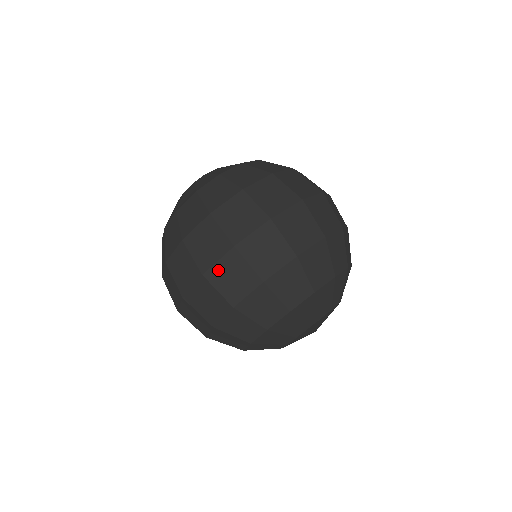
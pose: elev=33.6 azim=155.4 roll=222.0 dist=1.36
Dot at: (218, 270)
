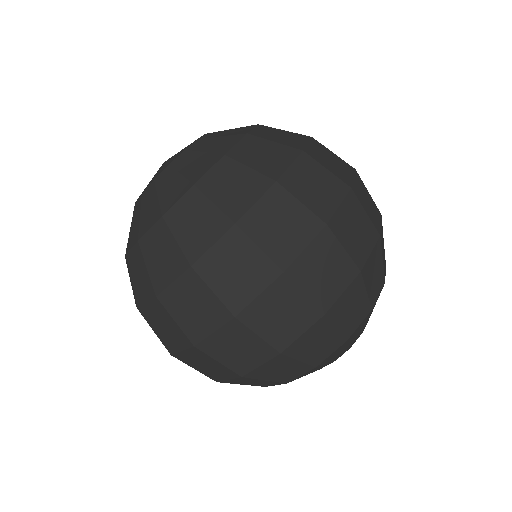
Dot at: (306, 262)
